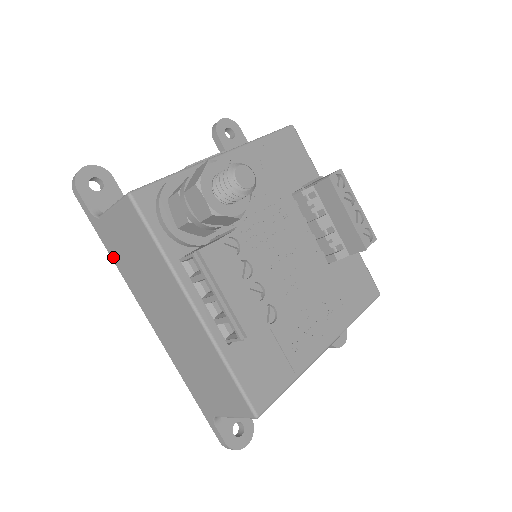
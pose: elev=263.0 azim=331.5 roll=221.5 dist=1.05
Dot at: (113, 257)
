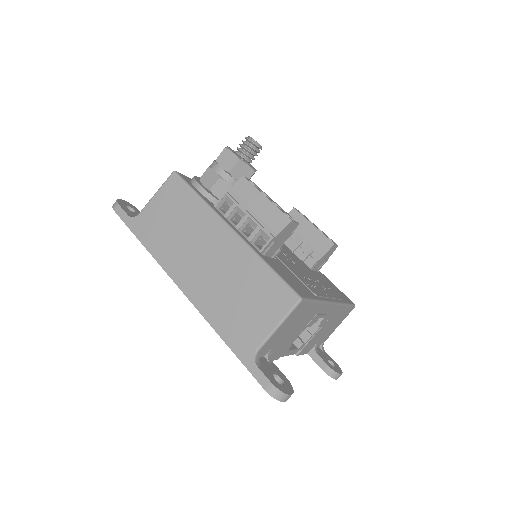
Dot at: (147, 244)
